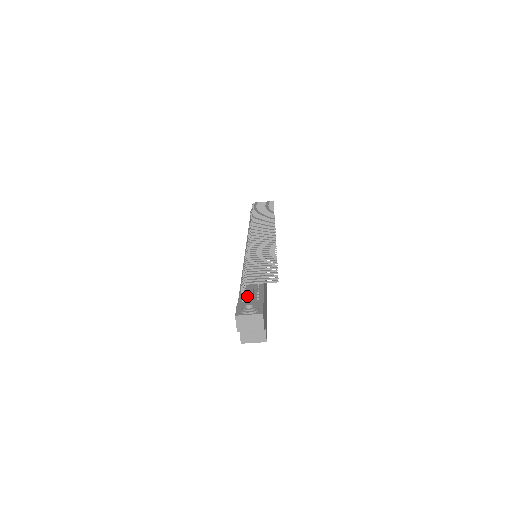
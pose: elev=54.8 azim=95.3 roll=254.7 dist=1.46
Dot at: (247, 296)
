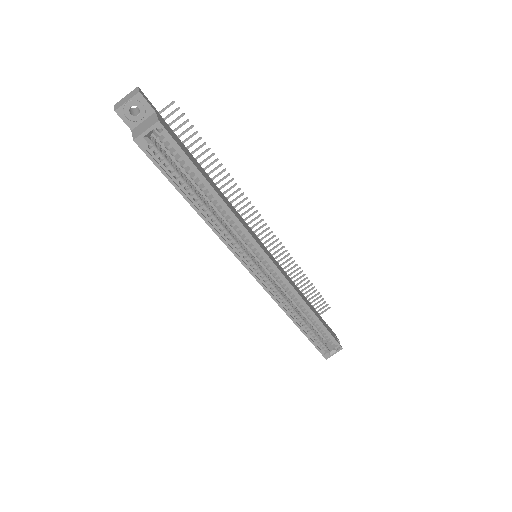
Dot at: occluded
